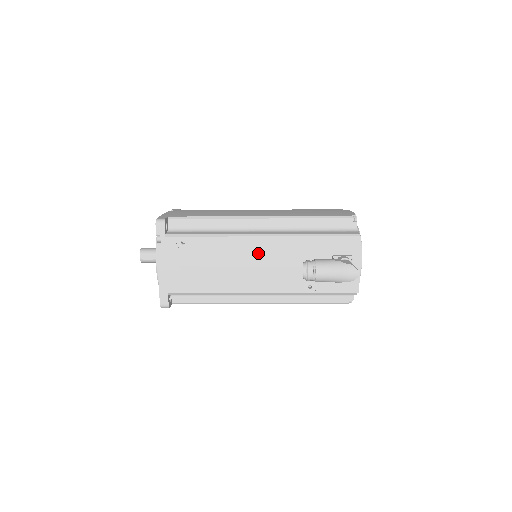
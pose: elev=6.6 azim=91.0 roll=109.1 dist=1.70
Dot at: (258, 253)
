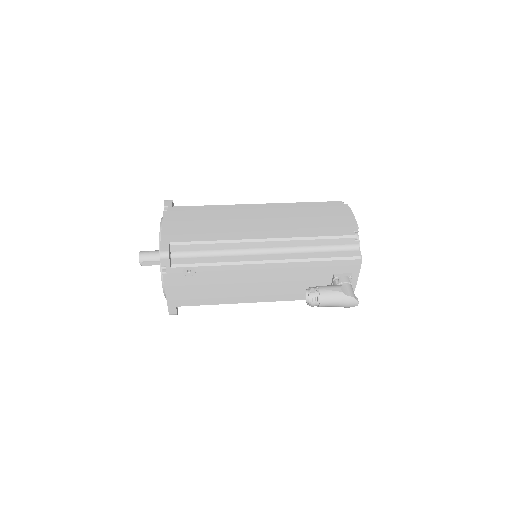
Dot at: (263, 275)
